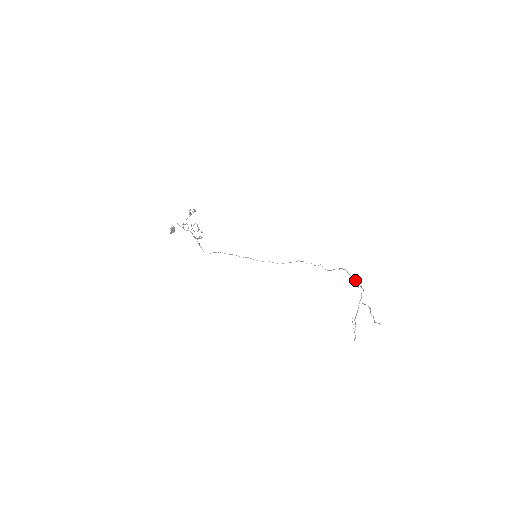
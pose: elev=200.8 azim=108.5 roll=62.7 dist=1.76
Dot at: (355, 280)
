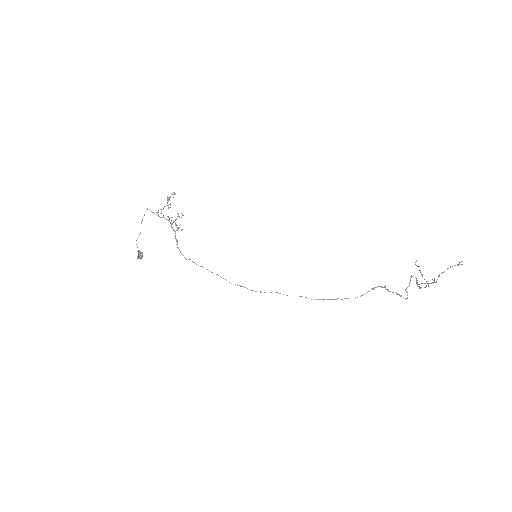
Dot at: (399, 294)
